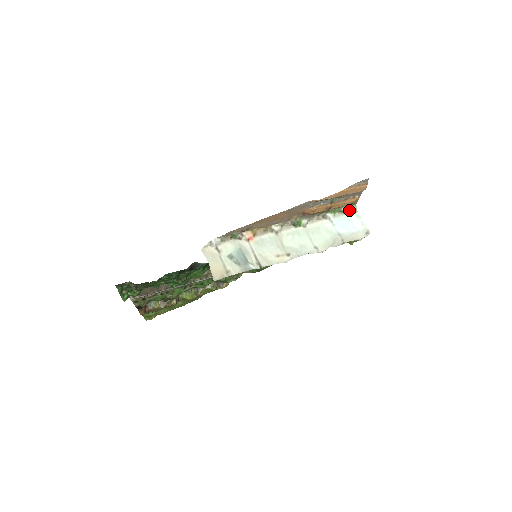
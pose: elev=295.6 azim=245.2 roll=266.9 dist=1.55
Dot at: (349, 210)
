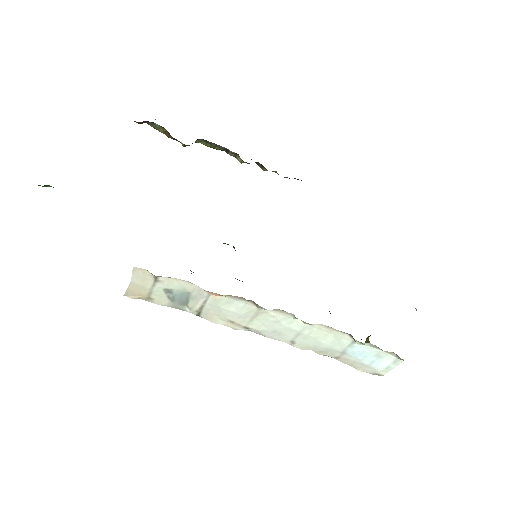
Dot at: (395, 354)
